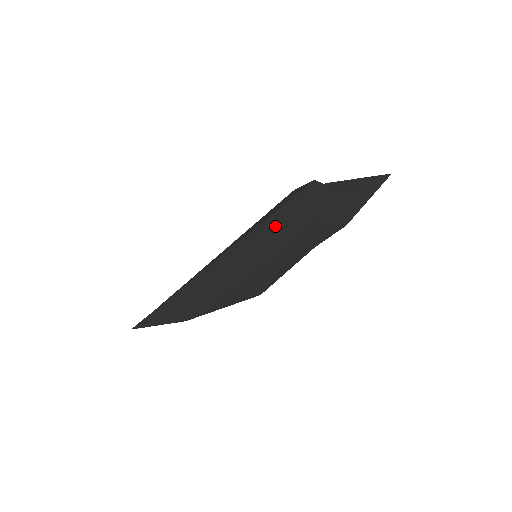
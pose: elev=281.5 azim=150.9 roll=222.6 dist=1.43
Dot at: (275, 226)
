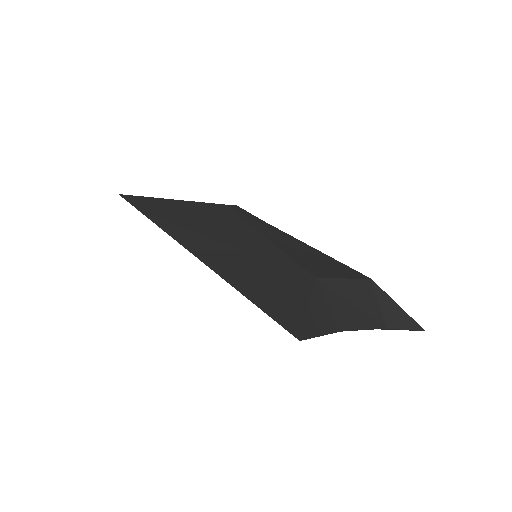
Dot at: occluded
